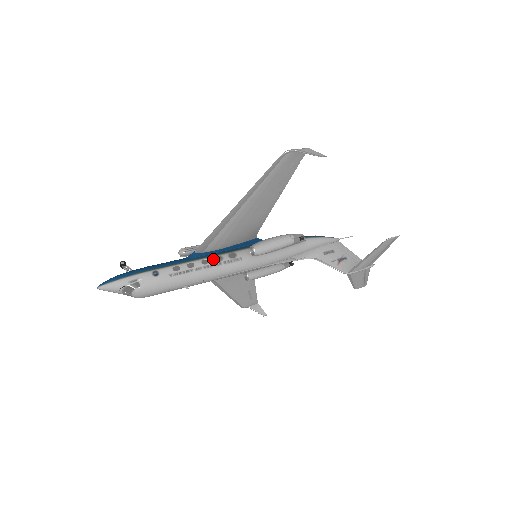
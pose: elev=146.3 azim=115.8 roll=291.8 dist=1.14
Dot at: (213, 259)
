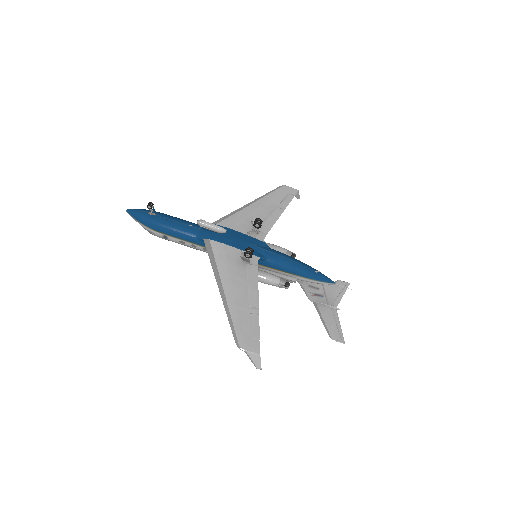
Dot at: occluded
